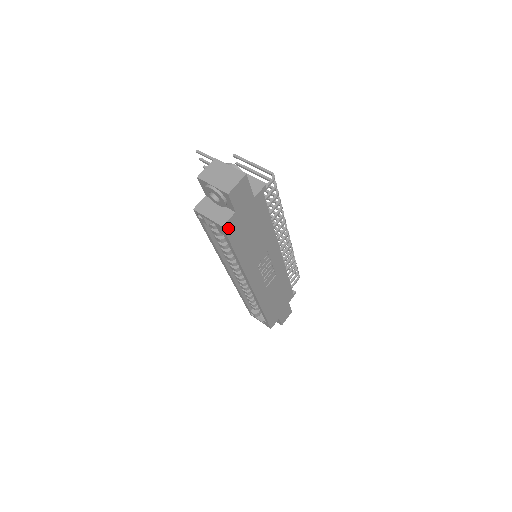
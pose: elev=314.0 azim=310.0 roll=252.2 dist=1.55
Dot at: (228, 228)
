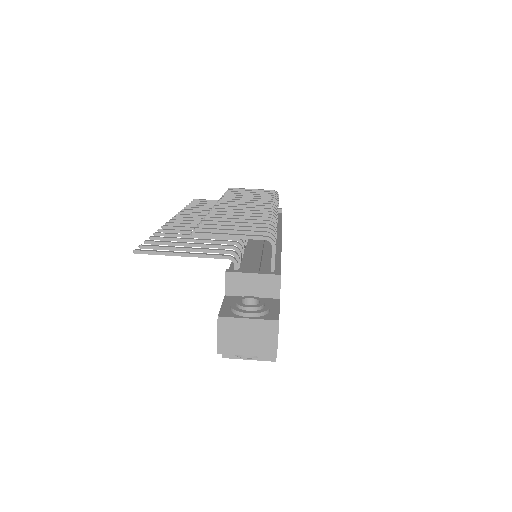
Dot at: occluded
